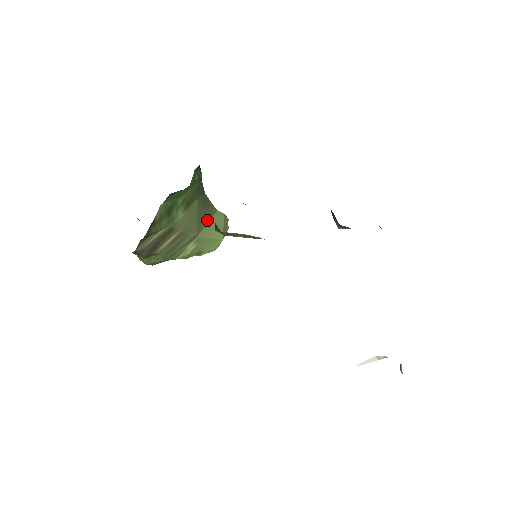
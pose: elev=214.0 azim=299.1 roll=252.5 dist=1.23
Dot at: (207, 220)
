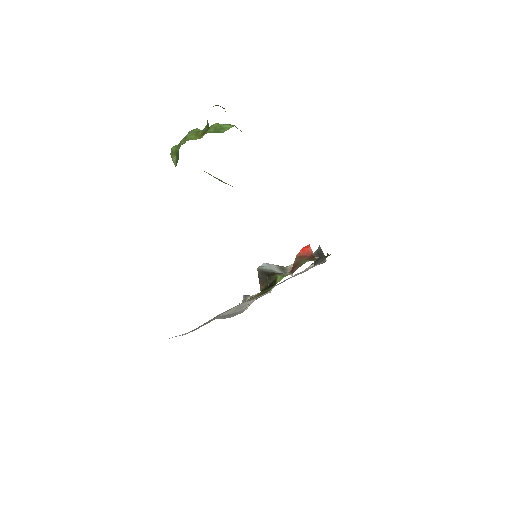
Dot at: occluded
